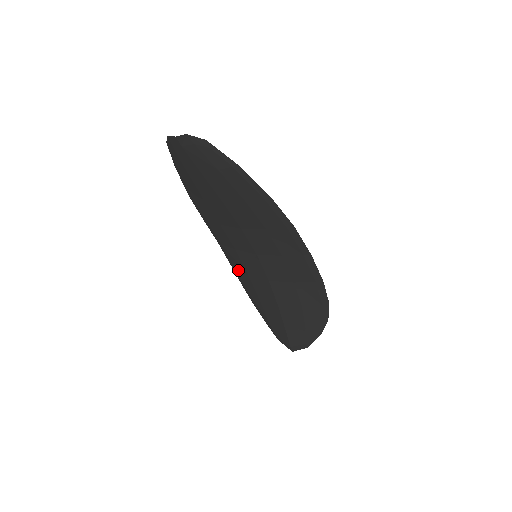
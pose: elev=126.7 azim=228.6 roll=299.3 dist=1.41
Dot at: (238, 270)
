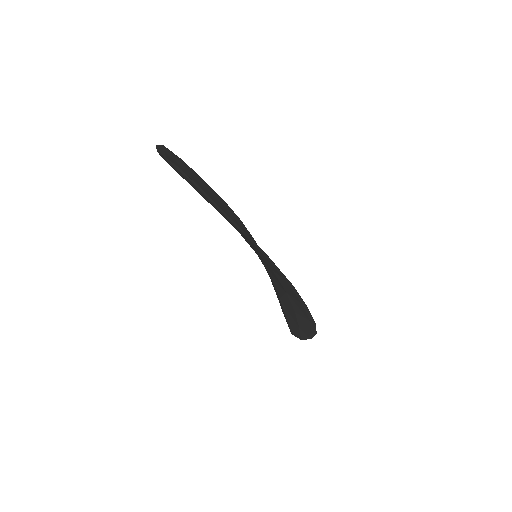
Dot at: occluded
